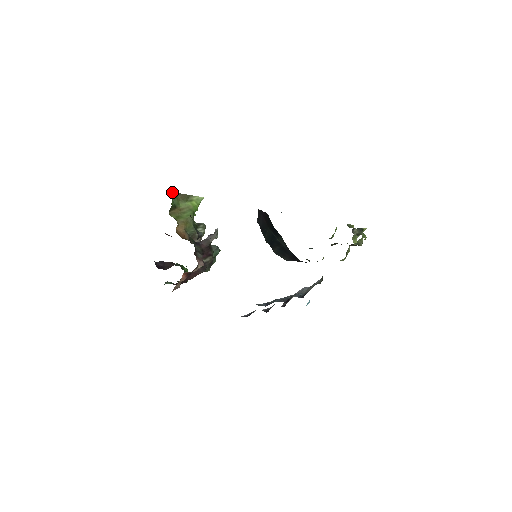
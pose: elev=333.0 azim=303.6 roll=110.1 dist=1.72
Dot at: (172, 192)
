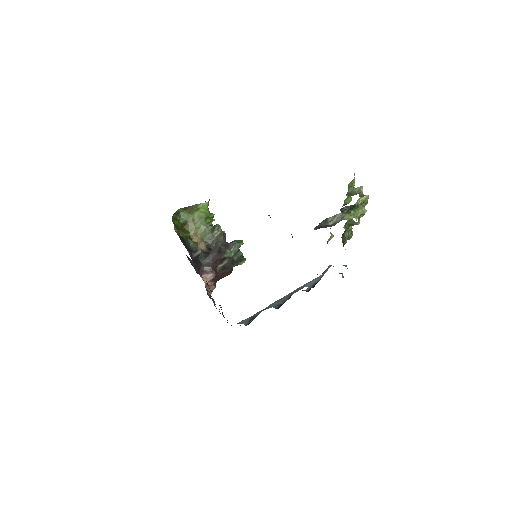
Dot at: (180, 209)
